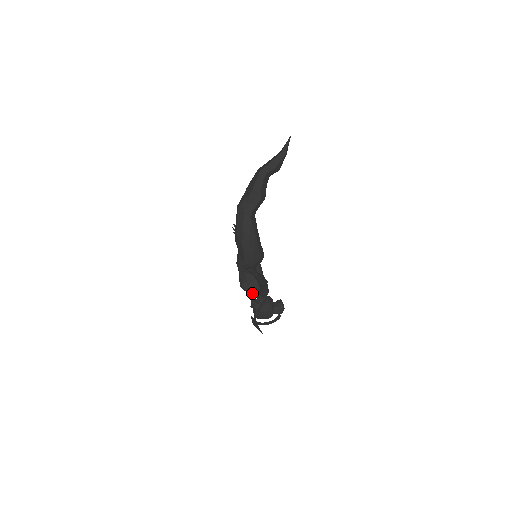
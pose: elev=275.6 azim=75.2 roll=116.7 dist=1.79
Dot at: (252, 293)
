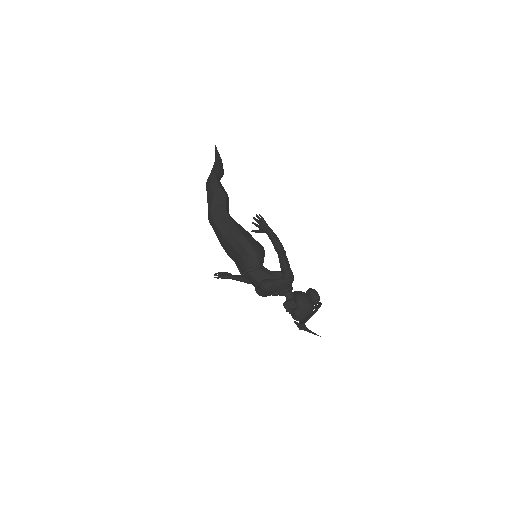
Dot at: (278, 294)
